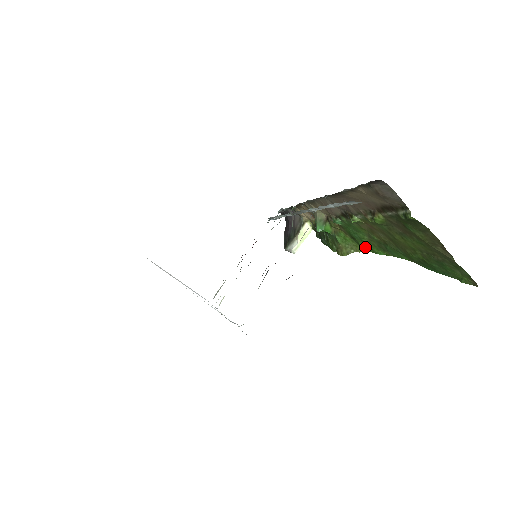
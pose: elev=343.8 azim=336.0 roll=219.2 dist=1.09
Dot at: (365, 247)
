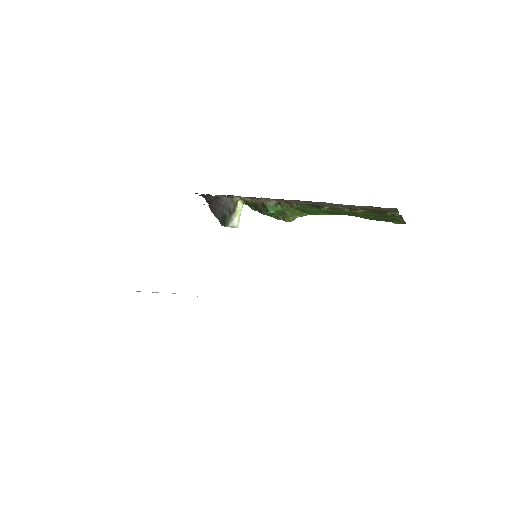
Dot at: (312, 214)
